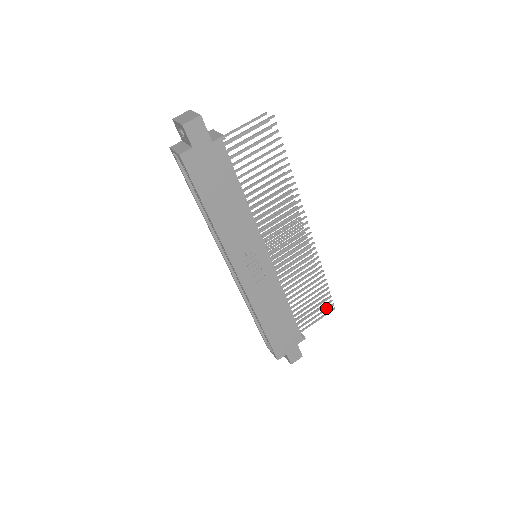
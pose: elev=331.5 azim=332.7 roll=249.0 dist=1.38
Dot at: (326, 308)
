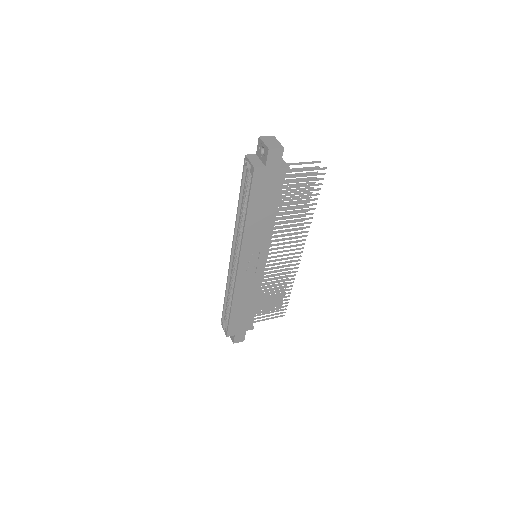
Dot at: (279, 313)
